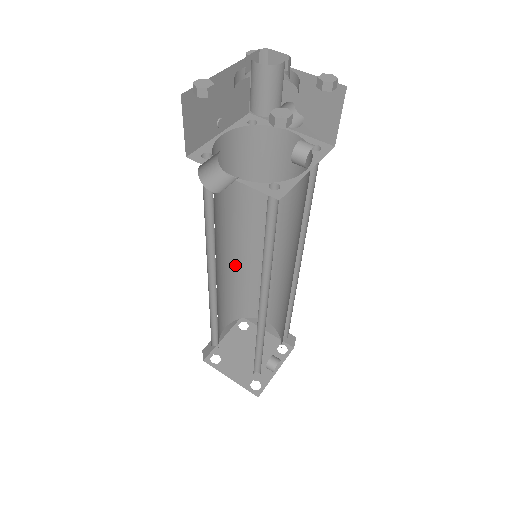
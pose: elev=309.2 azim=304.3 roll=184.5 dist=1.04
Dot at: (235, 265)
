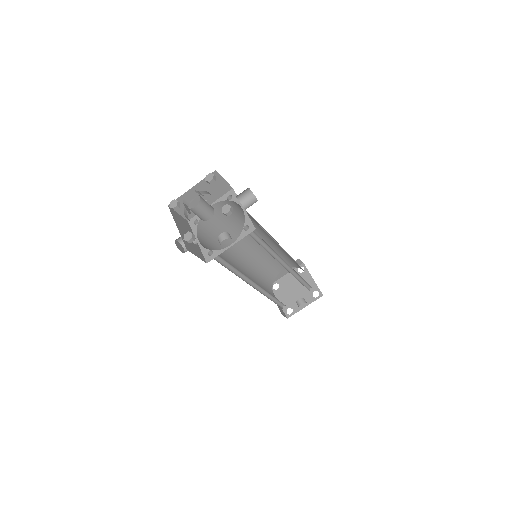
Dot at: occluded
